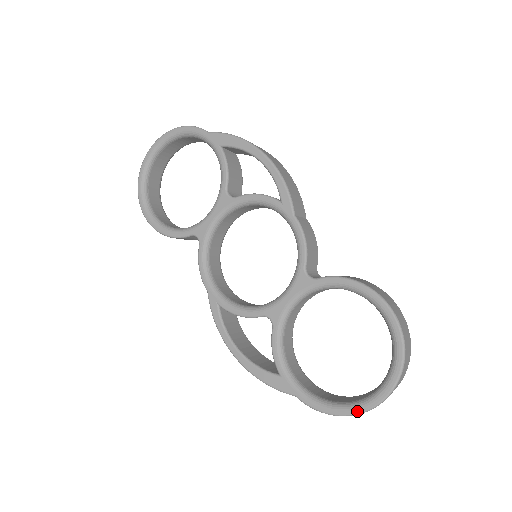
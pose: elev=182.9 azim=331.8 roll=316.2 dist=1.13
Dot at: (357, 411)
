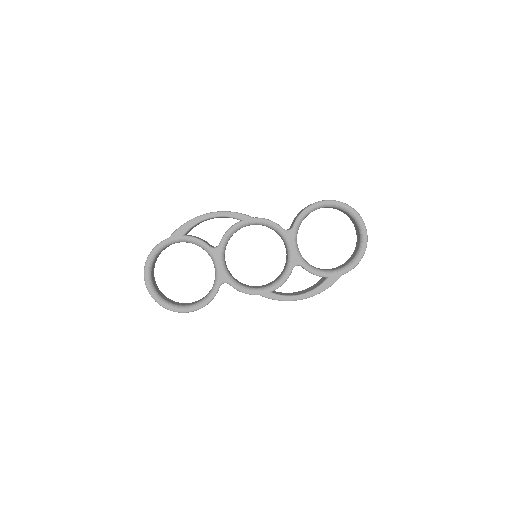
Dot at: (365, 246)
